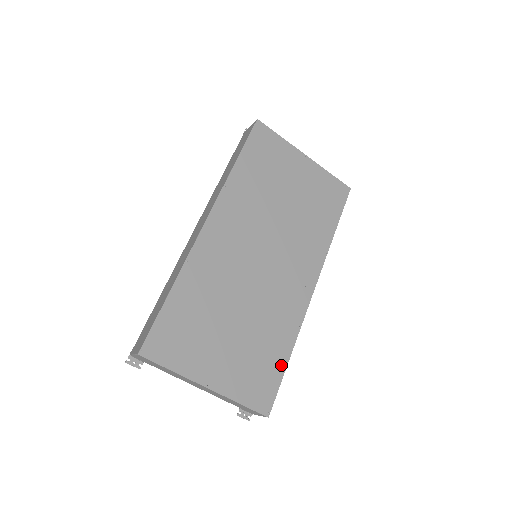
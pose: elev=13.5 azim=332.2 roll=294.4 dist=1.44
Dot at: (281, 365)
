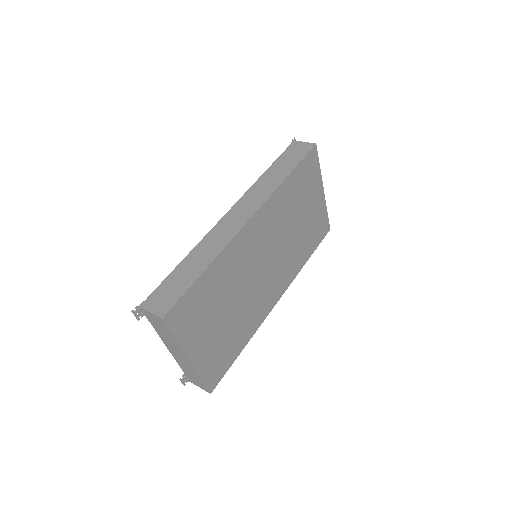
Dot at: (235, 355)
